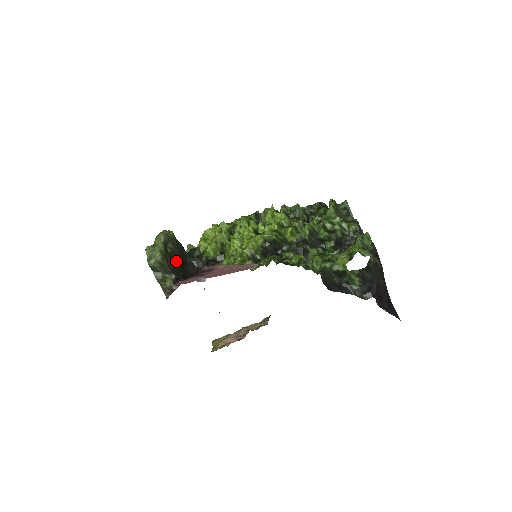
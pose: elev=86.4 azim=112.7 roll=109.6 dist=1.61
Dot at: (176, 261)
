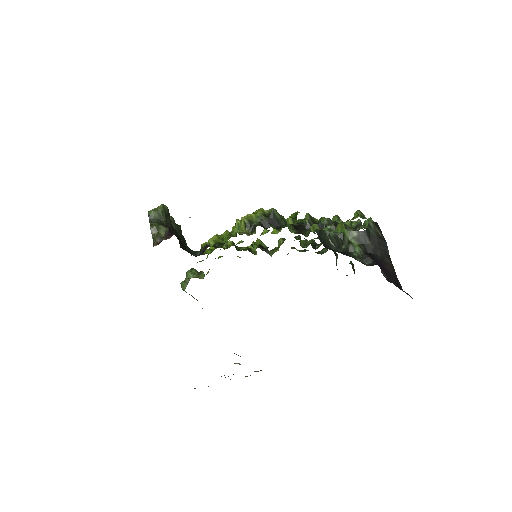
Dot at: (175, 230)
